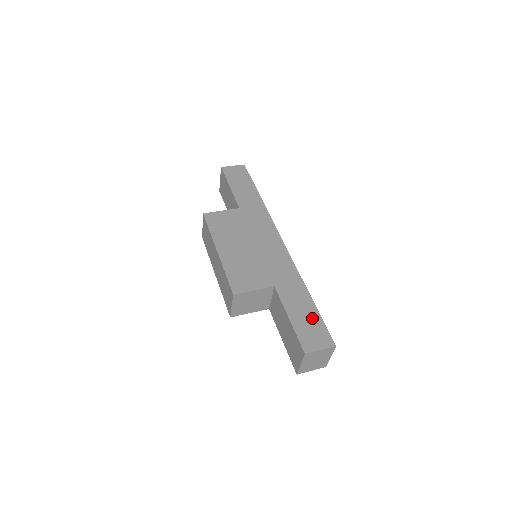
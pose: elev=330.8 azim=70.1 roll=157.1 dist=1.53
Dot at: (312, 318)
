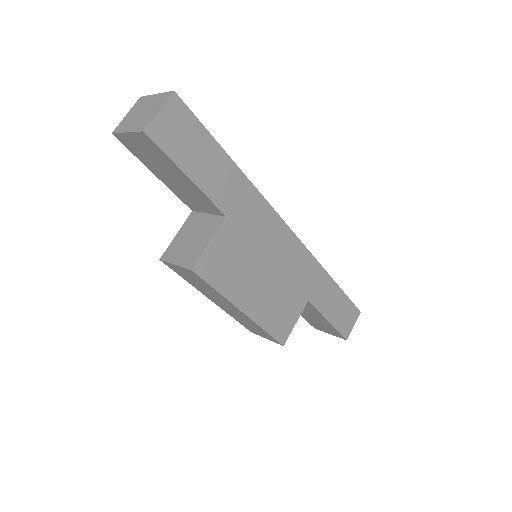
Dot at: (342, 304)
